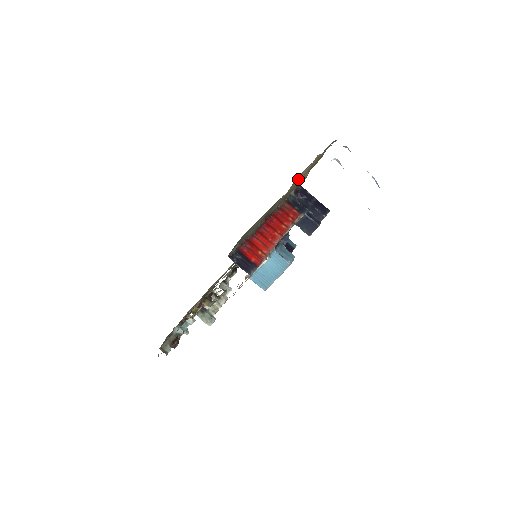
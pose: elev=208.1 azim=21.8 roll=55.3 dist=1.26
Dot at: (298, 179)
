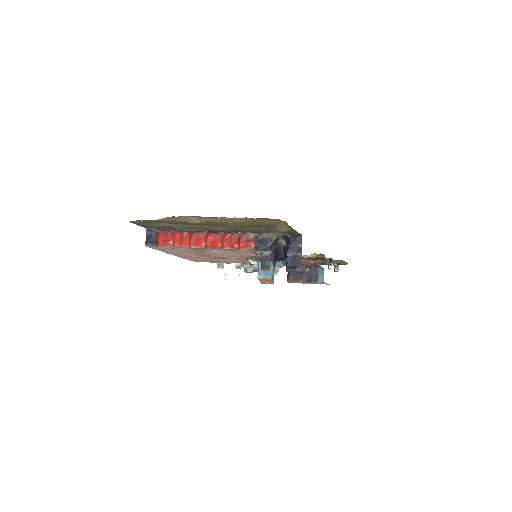
Dot at: (181, 219)
